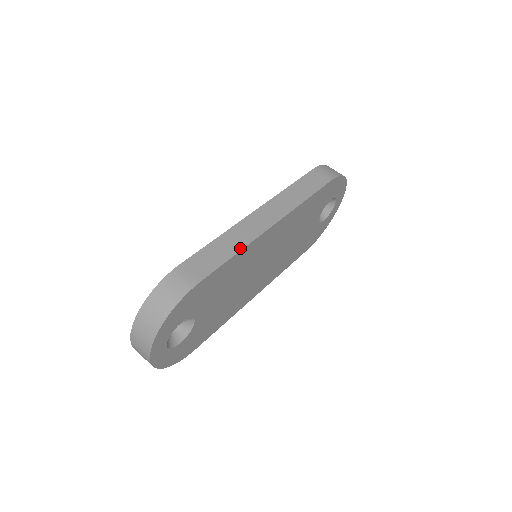
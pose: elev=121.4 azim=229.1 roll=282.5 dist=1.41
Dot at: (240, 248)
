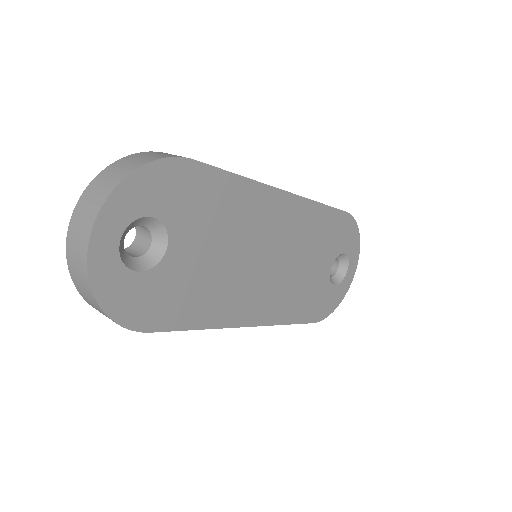
Dot at: (246, 177)
